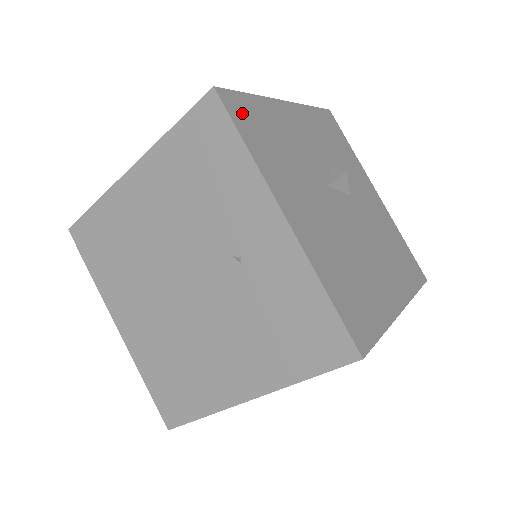
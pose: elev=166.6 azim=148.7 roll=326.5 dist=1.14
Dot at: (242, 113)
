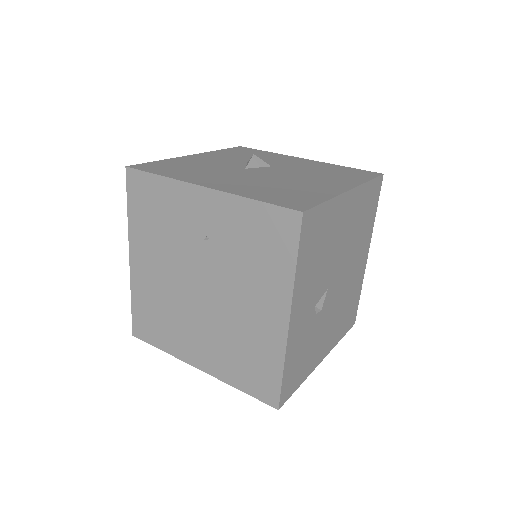
Dot at: (152, 167)
